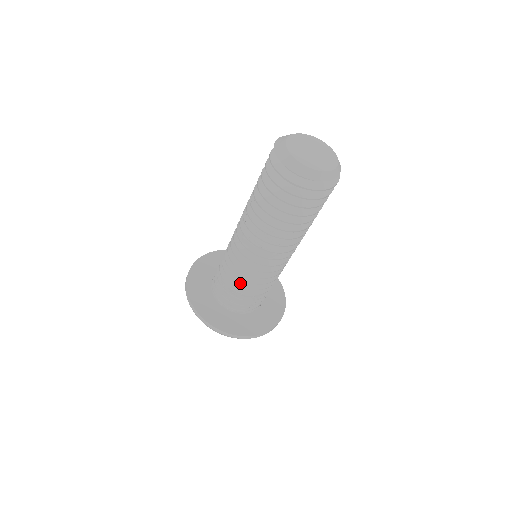
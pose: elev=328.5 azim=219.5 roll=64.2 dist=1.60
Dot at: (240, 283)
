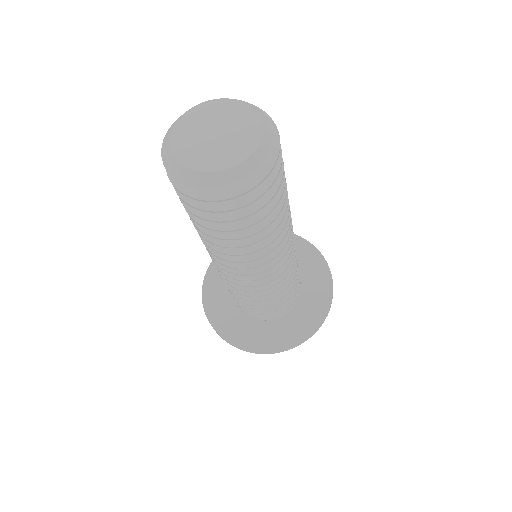
Dot at: occluded
